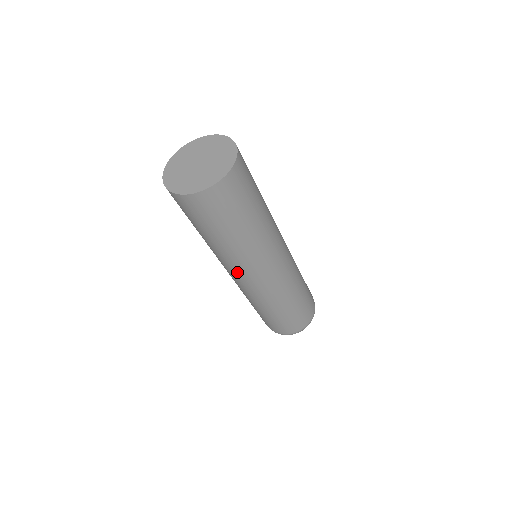
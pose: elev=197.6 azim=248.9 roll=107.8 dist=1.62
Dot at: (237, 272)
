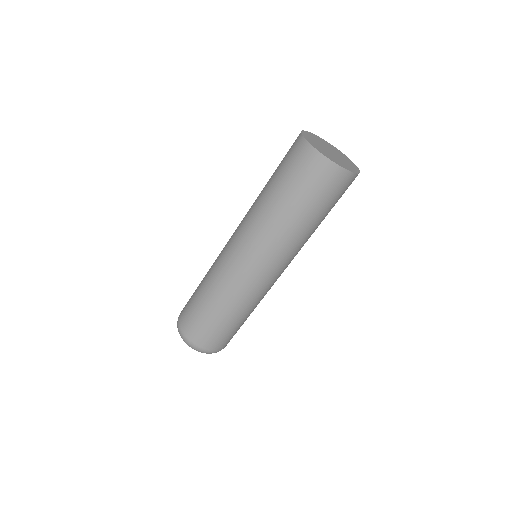
Dot at: (261, 254)
